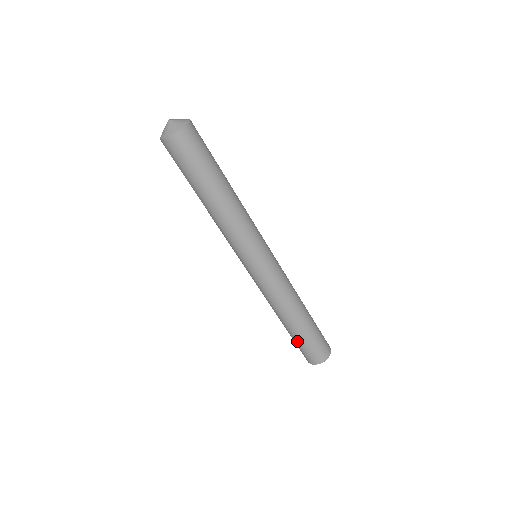
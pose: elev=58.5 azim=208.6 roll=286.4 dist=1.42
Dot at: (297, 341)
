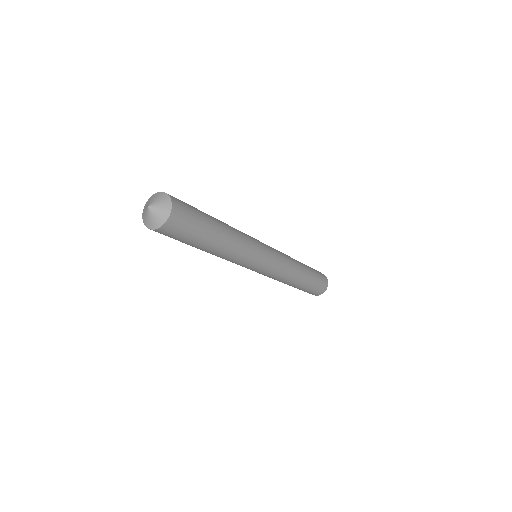
Dot at: occluded
